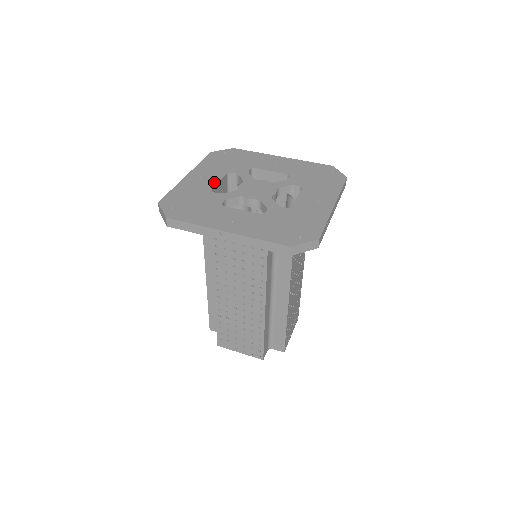
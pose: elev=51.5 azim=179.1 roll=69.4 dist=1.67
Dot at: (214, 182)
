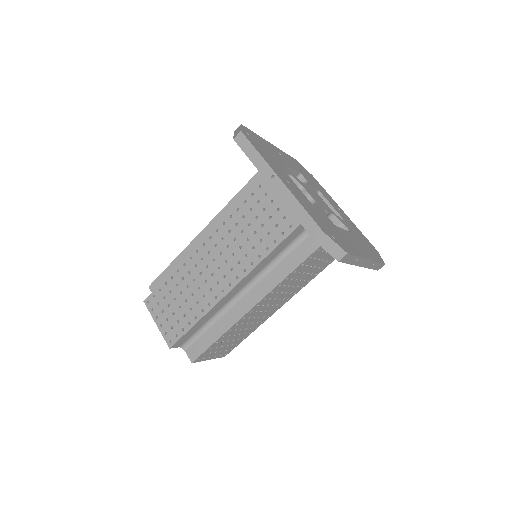
Dot at: (288, 164)
